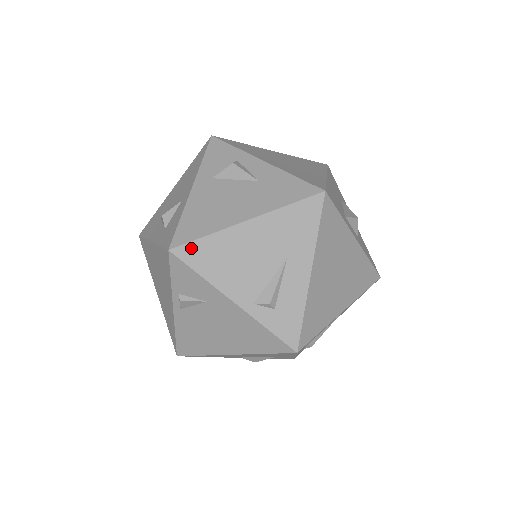
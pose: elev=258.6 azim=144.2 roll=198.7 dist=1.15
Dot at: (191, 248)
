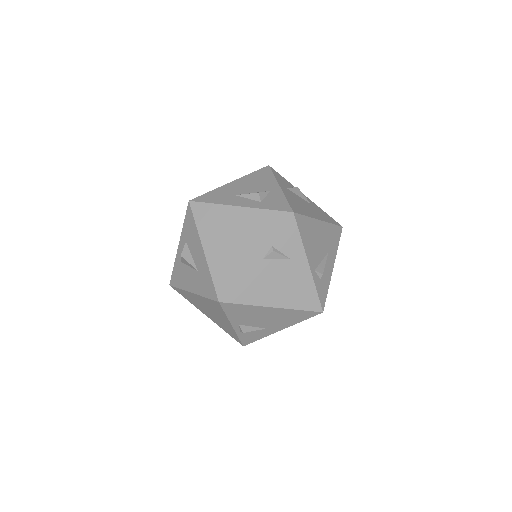
Dot at: (301, 218)
